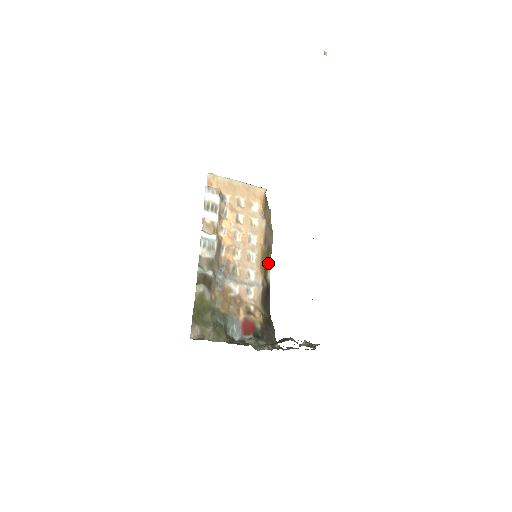
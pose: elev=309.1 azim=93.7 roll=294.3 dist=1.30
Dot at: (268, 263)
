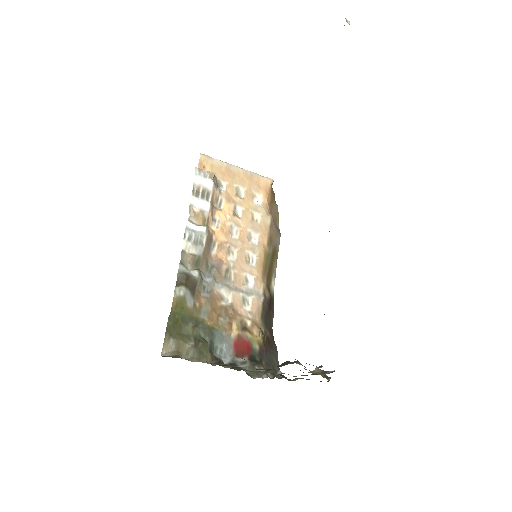
Dot at: (272, 269)
